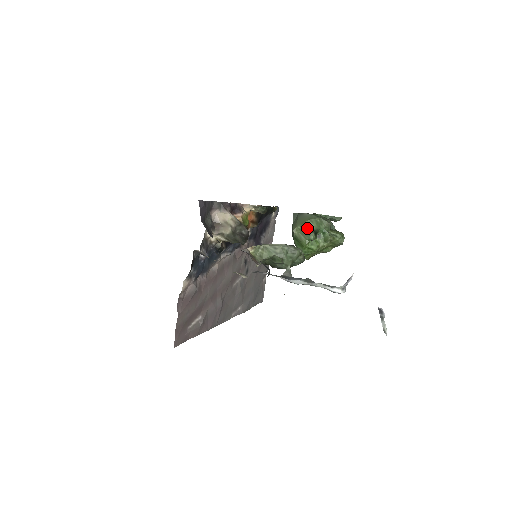
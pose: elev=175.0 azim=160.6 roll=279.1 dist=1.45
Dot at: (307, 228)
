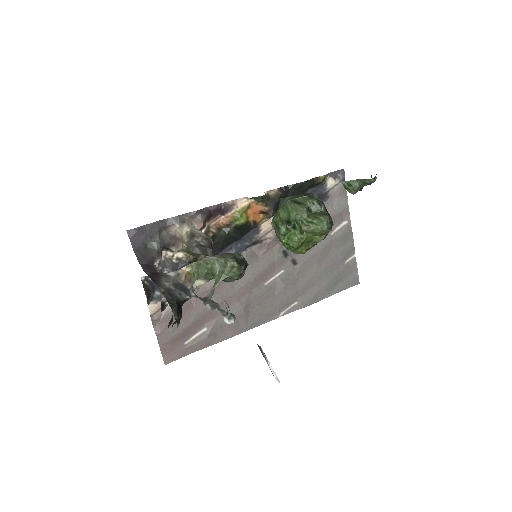
Dot at: (278, 220)
